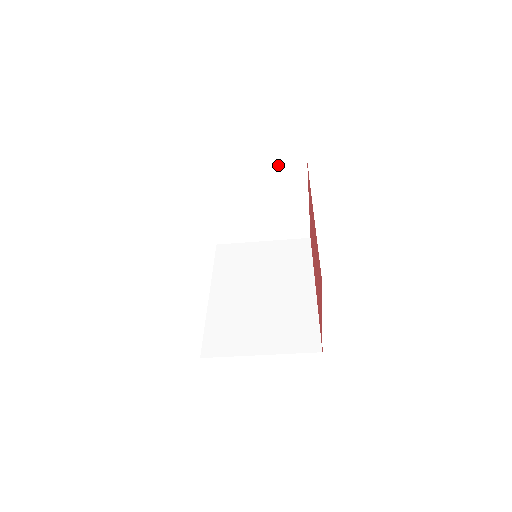
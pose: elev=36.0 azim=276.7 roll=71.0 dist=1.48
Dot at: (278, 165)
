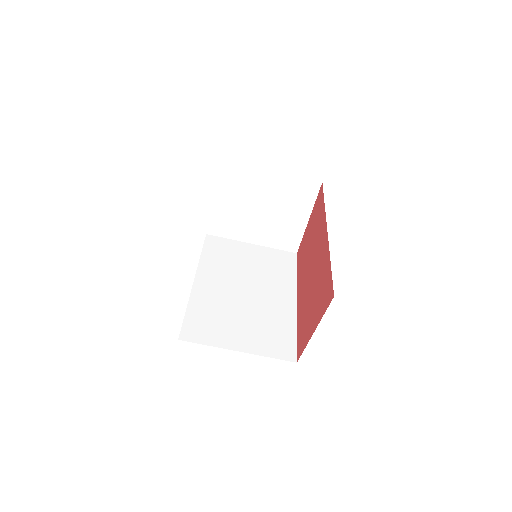
Dot at: (295, 177)
